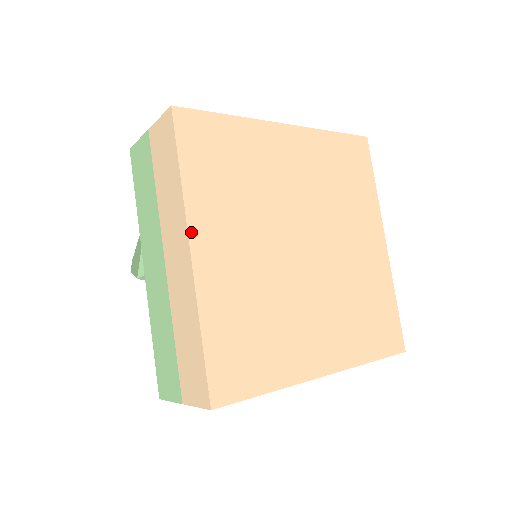
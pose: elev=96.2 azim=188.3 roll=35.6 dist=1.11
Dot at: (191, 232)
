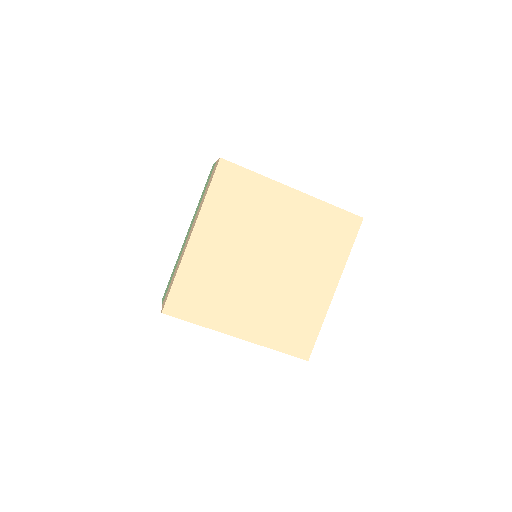
Dot at: (197, 226)
